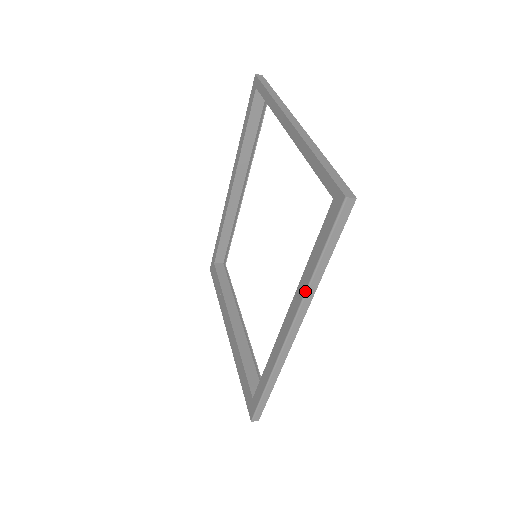
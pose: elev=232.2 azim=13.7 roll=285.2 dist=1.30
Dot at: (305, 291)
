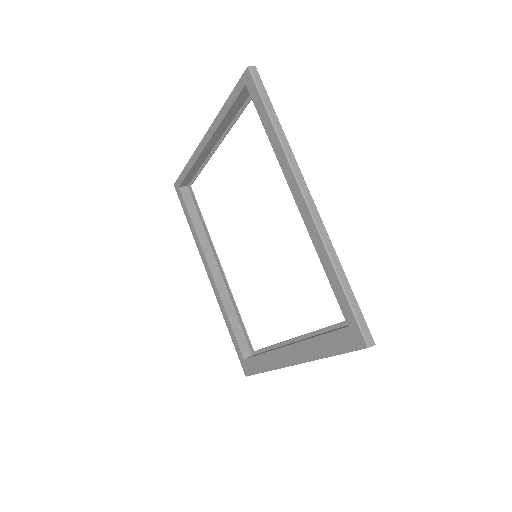
Dot at: (283, 150)
